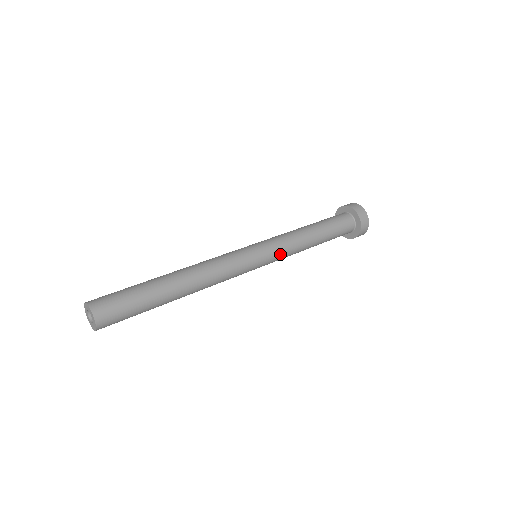
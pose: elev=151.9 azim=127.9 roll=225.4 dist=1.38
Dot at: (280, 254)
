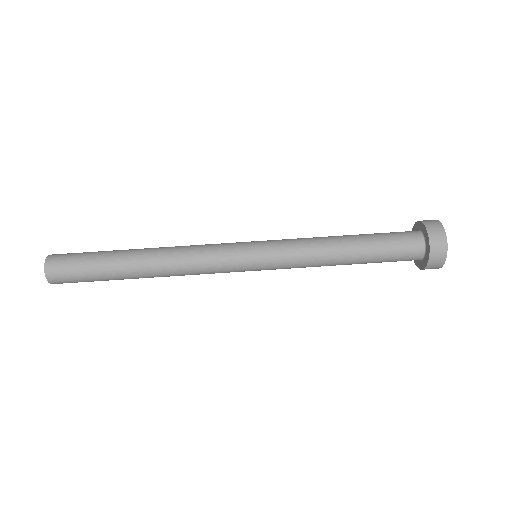
Dot at: occluded
